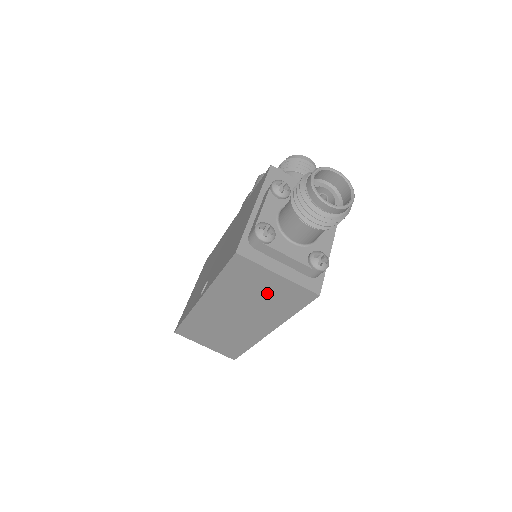
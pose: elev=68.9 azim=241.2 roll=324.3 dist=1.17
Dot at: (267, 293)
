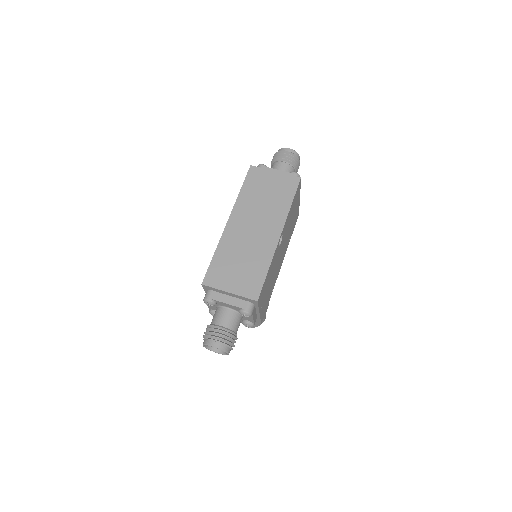
Dot at: (272, 190)
